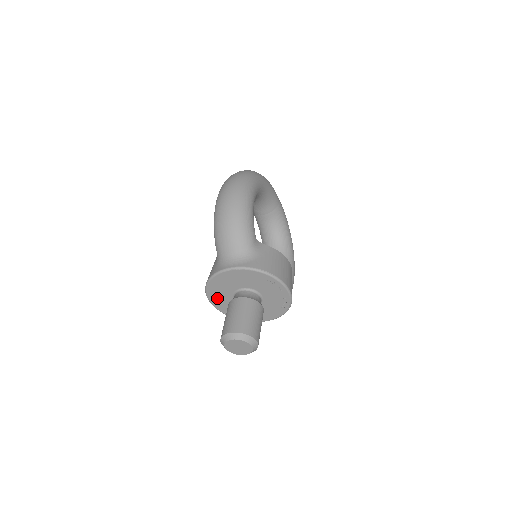
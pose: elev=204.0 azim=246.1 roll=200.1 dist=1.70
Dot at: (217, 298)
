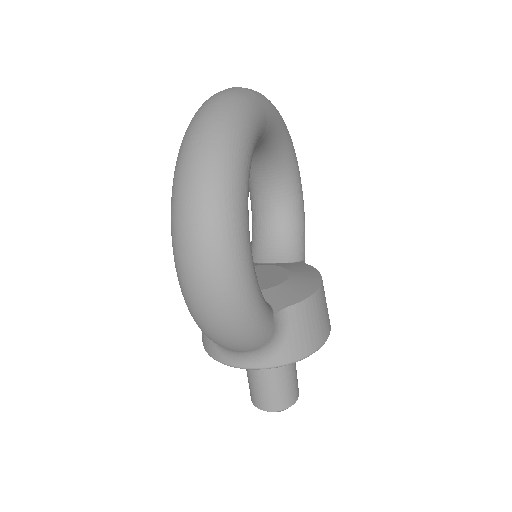
Dot at: occluded
